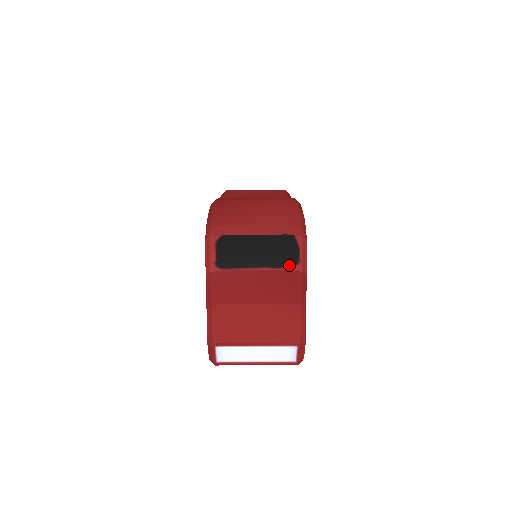
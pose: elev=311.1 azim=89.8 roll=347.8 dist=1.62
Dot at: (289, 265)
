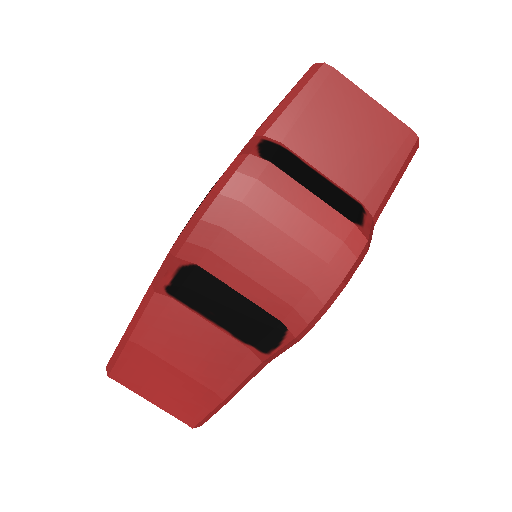
Dot at: (254, 346)
